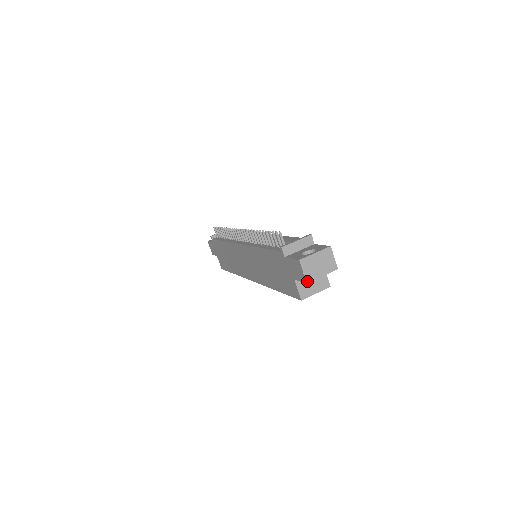
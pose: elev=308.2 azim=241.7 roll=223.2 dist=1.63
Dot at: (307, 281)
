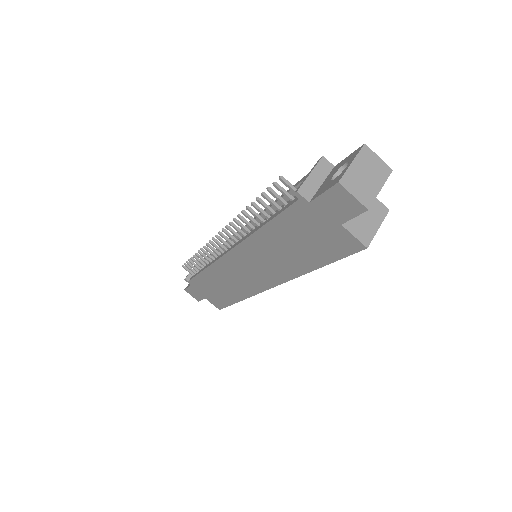
Dot at: (366, 206)
